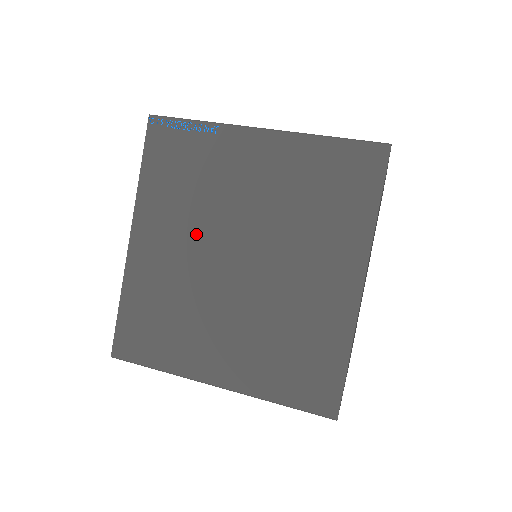
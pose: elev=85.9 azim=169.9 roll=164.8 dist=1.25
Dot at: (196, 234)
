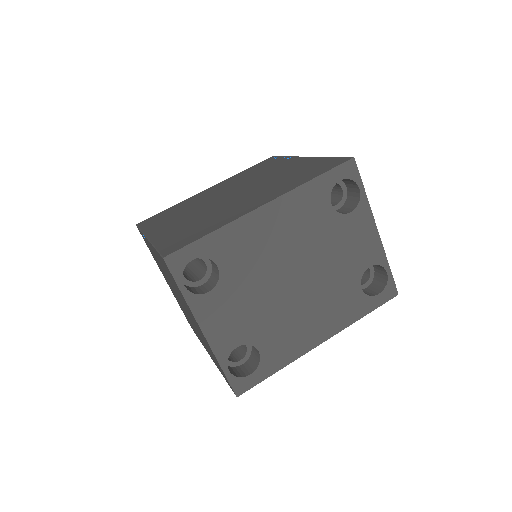
Dot at: (231, 187)
